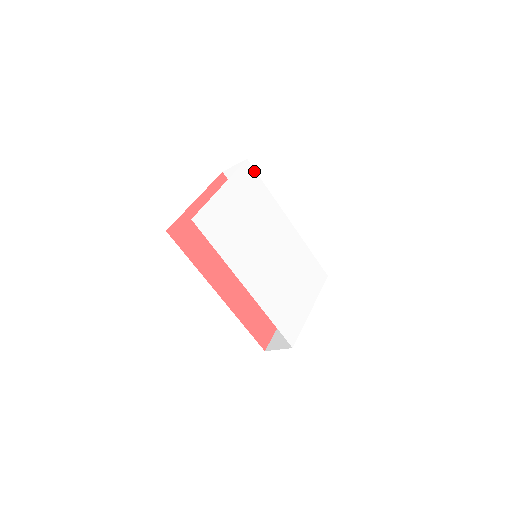
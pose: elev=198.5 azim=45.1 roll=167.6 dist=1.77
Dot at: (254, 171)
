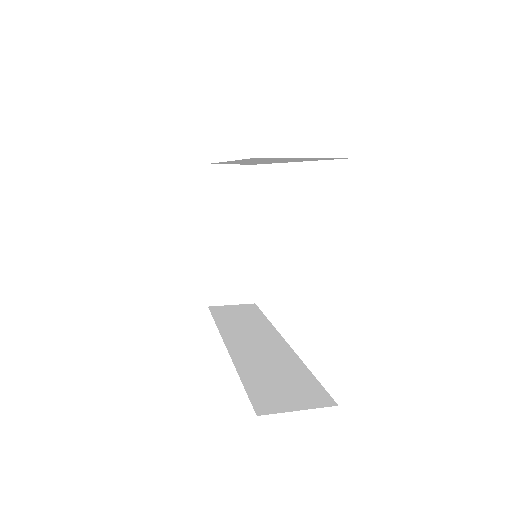
Dot at: occluded
